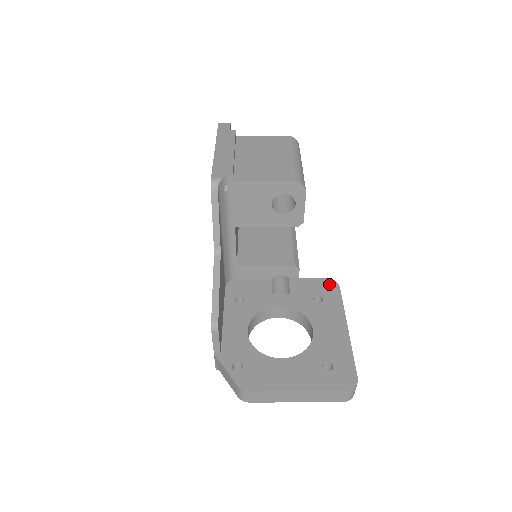
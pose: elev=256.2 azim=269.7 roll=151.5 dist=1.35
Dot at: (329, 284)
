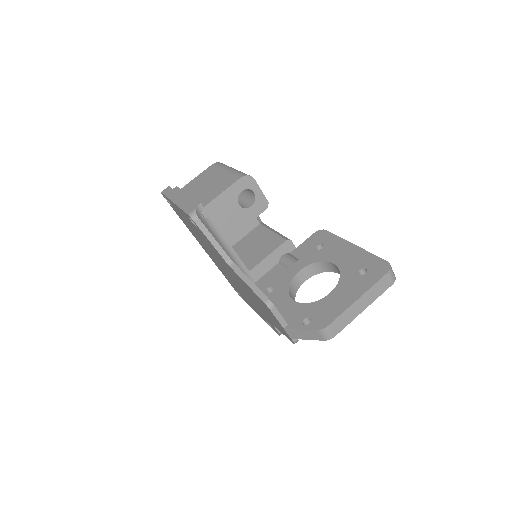
Dot at: (318, 235)
